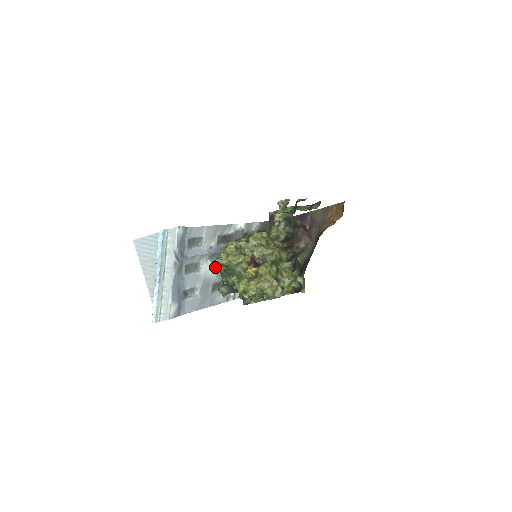
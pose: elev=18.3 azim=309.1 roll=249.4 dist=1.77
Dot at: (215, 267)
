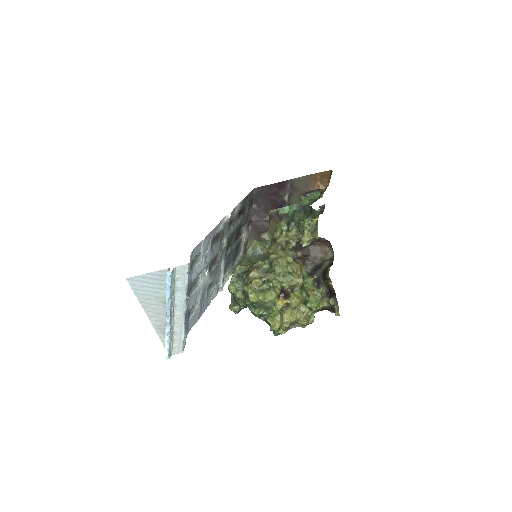
Dot at: (209, 271)
